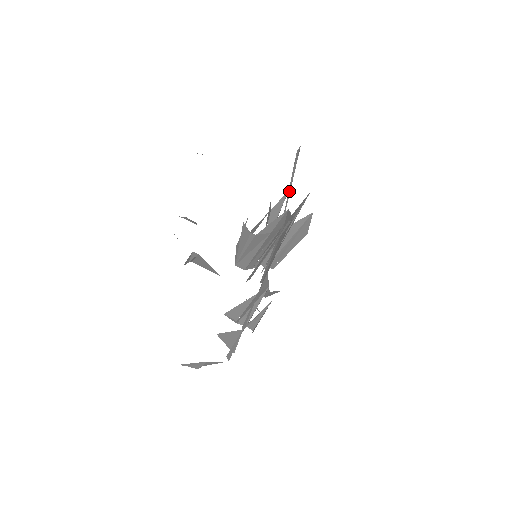
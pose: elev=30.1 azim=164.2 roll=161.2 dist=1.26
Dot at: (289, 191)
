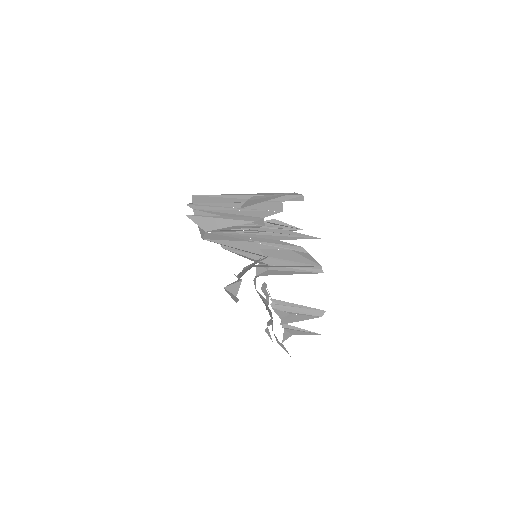
Dot at: (261, 194)
